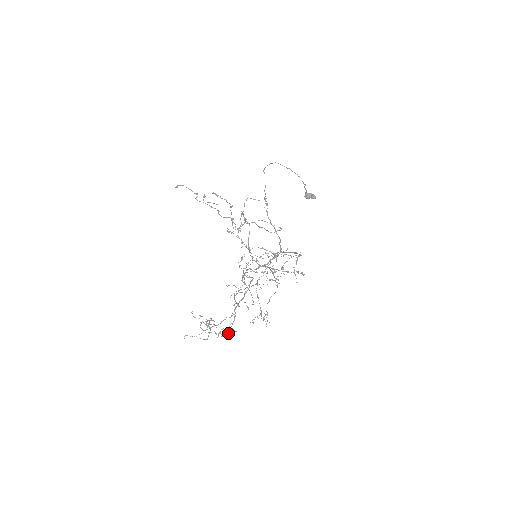
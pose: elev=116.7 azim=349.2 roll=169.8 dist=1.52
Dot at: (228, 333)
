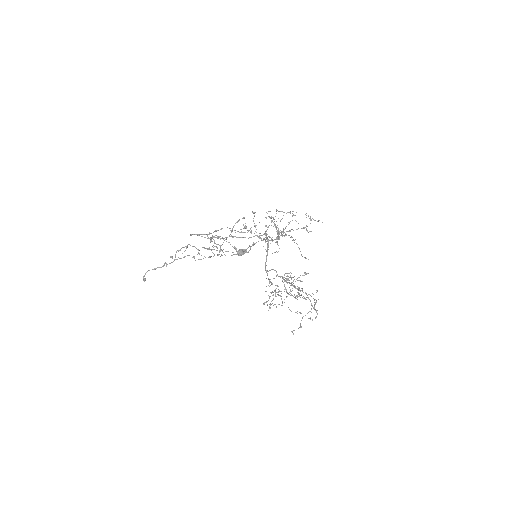
Dot at: (316, 301)
